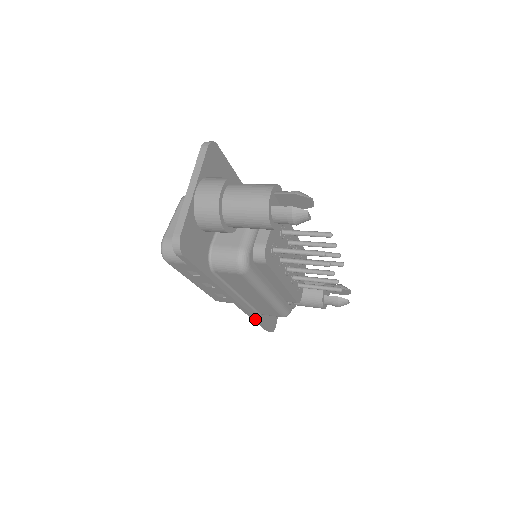
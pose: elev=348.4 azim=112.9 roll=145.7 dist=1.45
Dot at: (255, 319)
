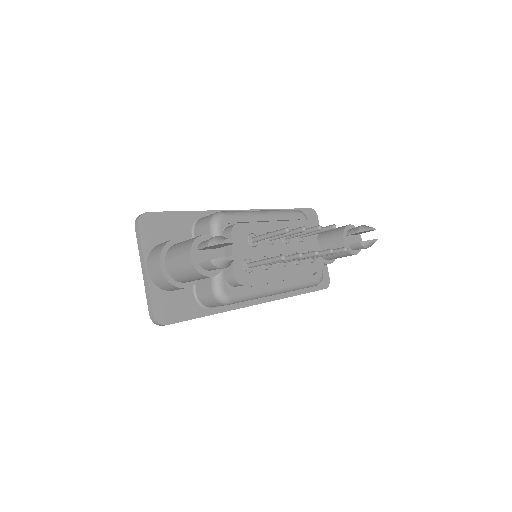
Dot at: (296, 295)
